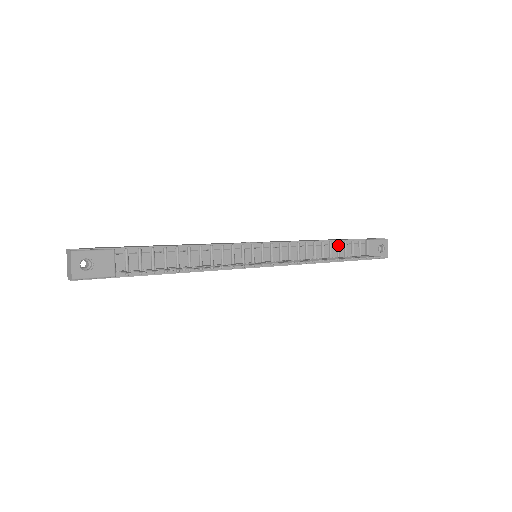
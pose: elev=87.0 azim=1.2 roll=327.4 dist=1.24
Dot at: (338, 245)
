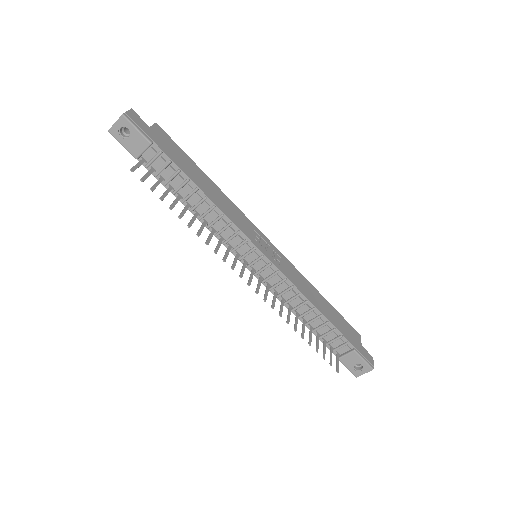
Dot at: (324, 324)
